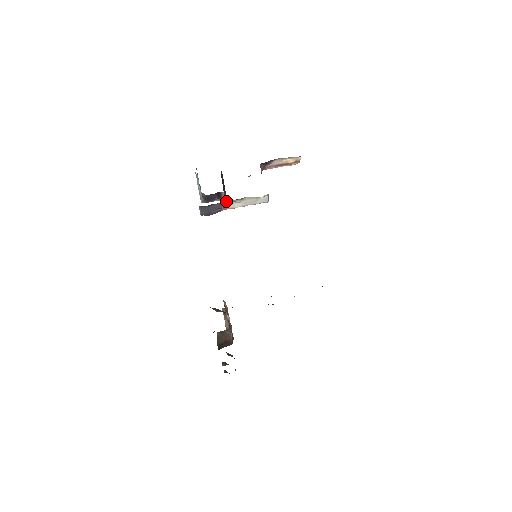
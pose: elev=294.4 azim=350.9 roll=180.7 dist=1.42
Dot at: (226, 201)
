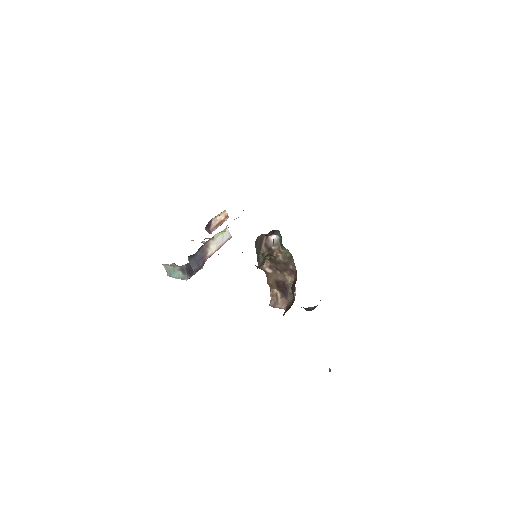
Dot at: (203, 246)
